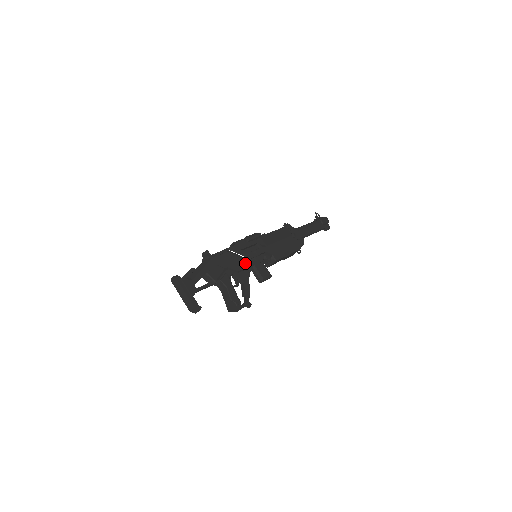
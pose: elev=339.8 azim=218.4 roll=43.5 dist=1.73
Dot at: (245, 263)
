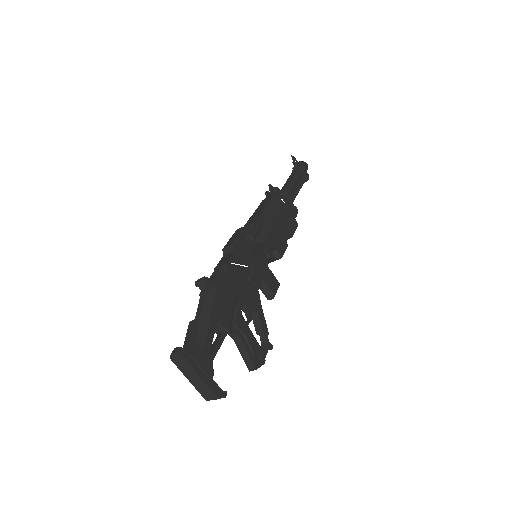
Dot at: (253, 278)
